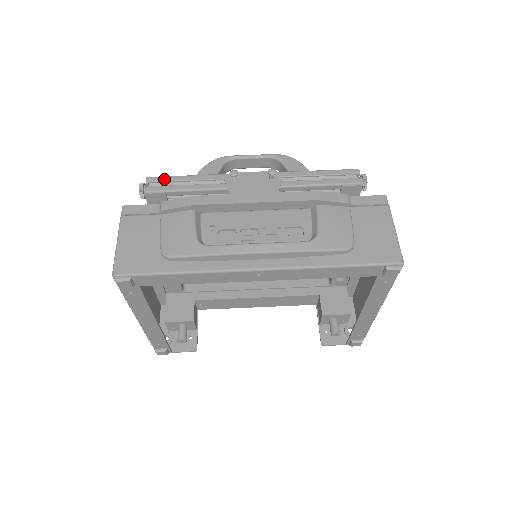
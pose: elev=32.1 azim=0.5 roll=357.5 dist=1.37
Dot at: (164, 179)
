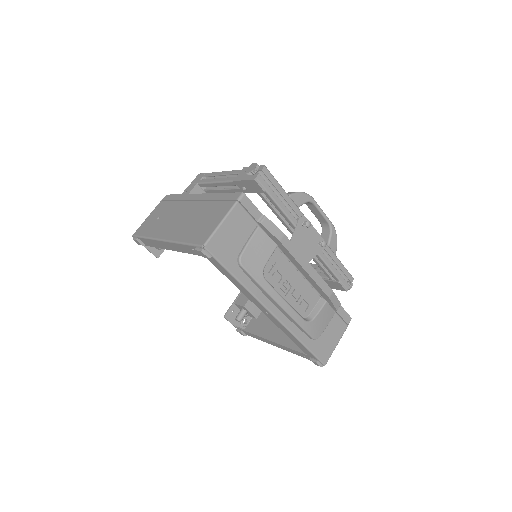
Dot at: (272, 180)
